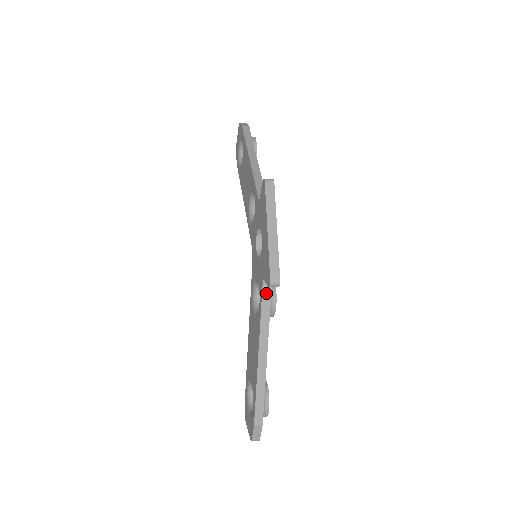
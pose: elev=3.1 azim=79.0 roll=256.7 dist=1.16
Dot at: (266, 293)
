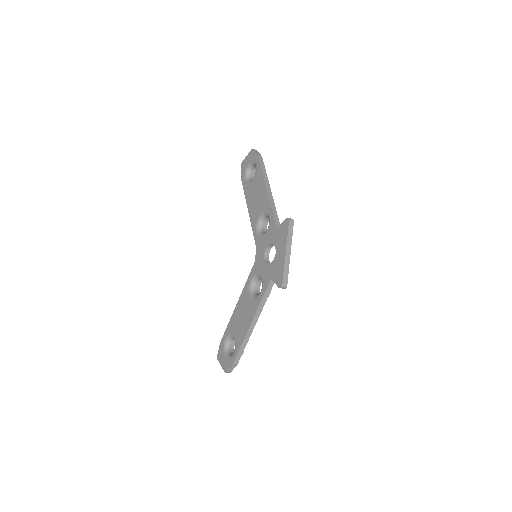
Dot at: (269, 288)
